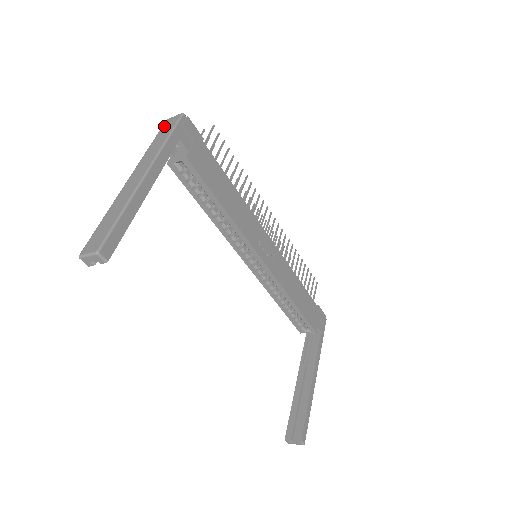
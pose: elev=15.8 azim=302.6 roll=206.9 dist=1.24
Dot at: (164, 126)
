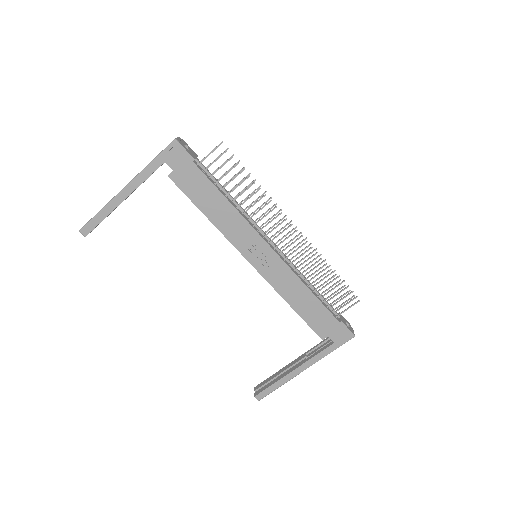
Dot at: occluded
